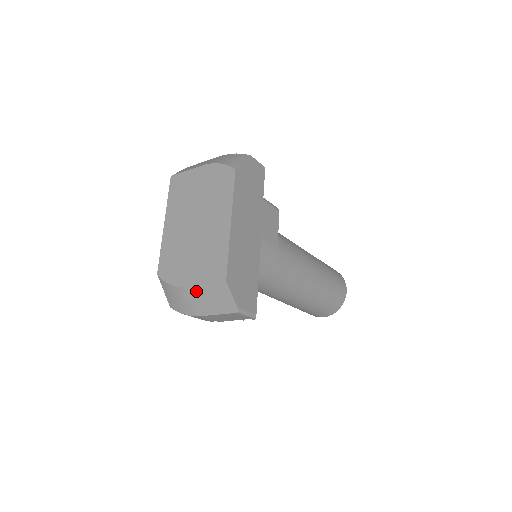
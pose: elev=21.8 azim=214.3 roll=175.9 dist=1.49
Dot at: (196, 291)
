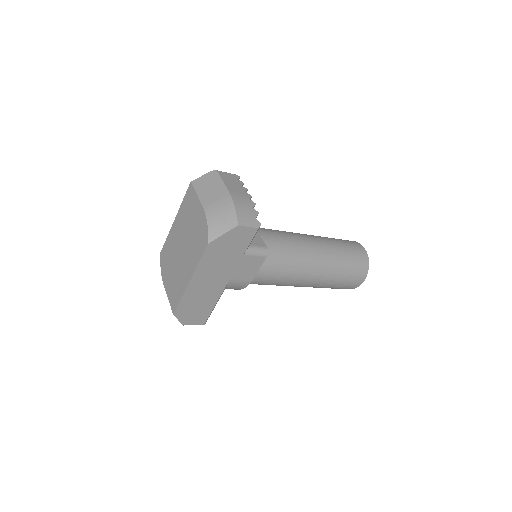
Dot at: occluded
